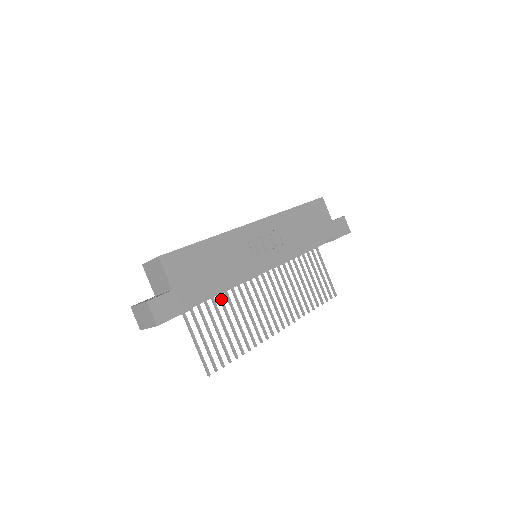
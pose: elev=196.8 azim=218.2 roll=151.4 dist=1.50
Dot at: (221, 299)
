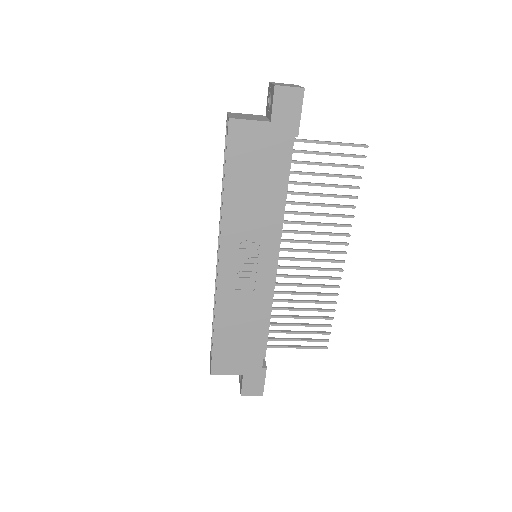
Dot at: (275, 309)
